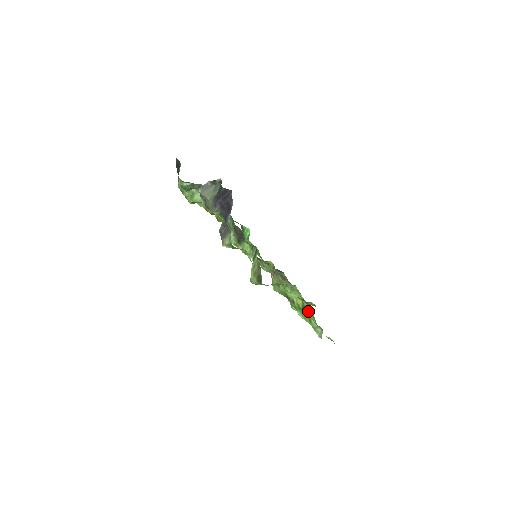
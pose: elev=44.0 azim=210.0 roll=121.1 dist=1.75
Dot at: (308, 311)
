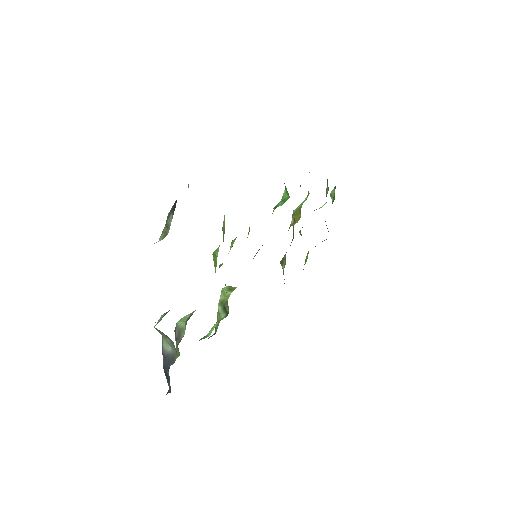
Dot at: occluded
